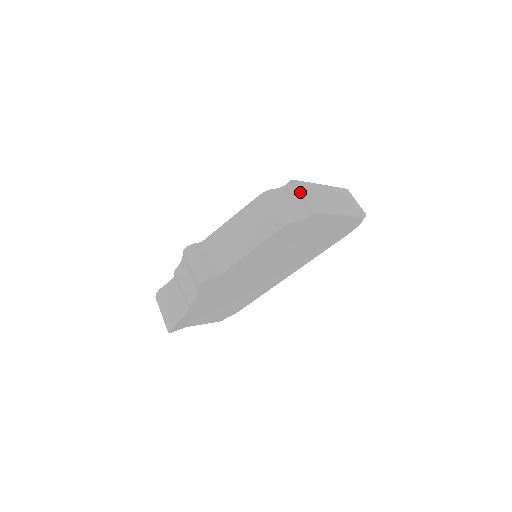
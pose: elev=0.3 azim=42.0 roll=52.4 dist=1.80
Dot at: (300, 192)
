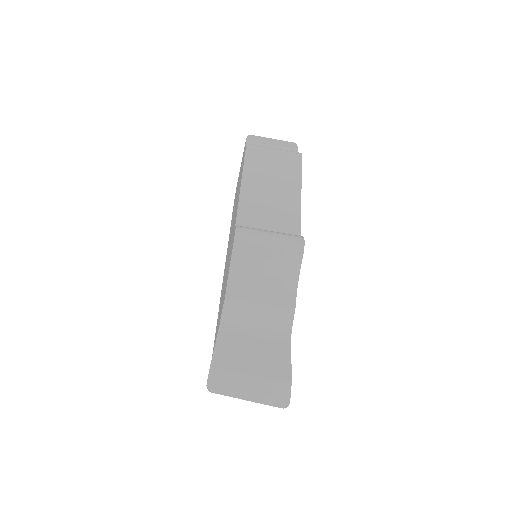
Dot at: (268, 139)
